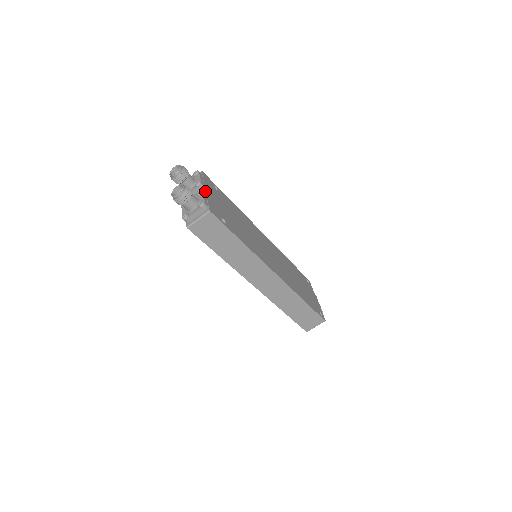
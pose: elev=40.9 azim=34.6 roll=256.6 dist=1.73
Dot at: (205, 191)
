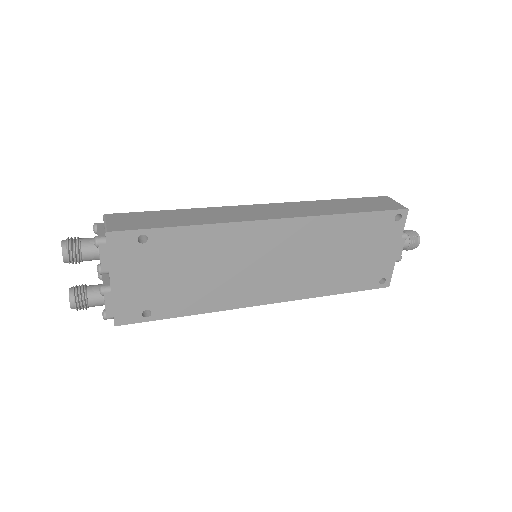
Dot at: (110, 286)
